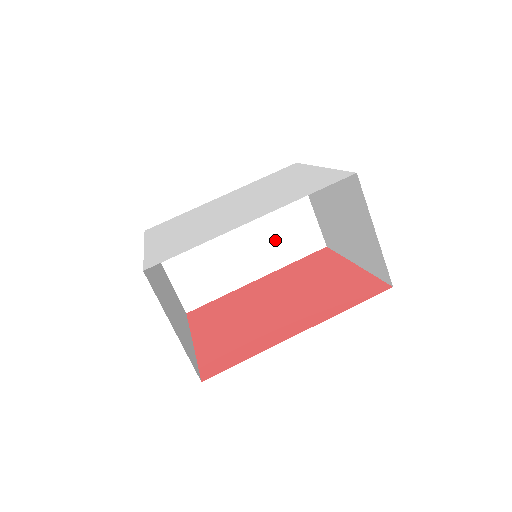
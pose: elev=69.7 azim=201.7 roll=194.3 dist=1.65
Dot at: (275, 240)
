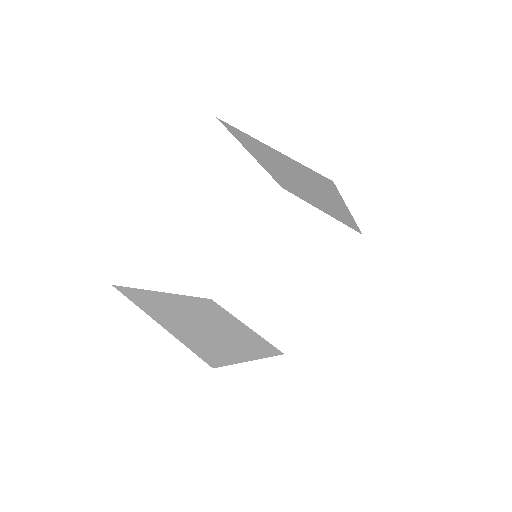
Dot at: (241, 336)
